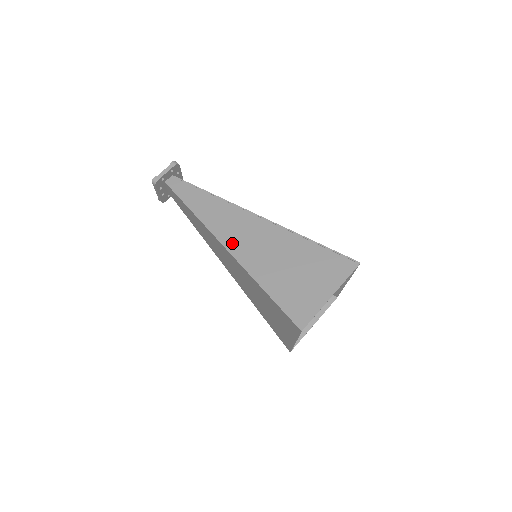
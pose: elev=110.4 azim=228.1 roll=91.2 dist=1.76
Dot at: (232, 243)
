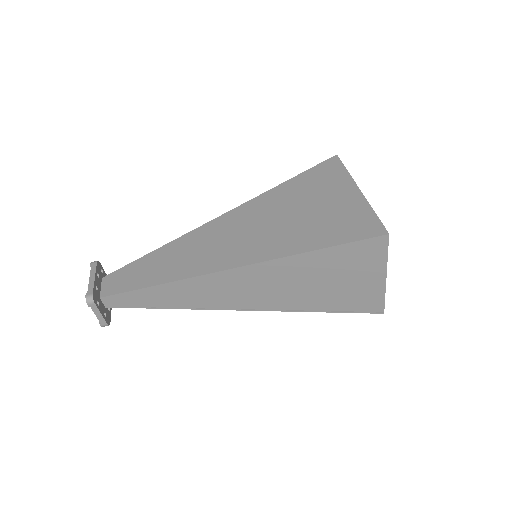
Dot at: (245, 304)
